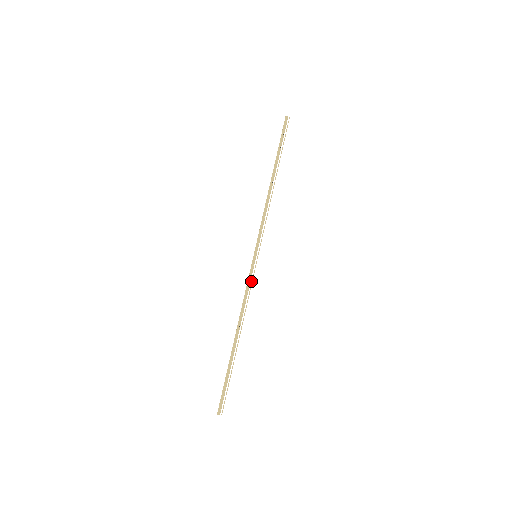
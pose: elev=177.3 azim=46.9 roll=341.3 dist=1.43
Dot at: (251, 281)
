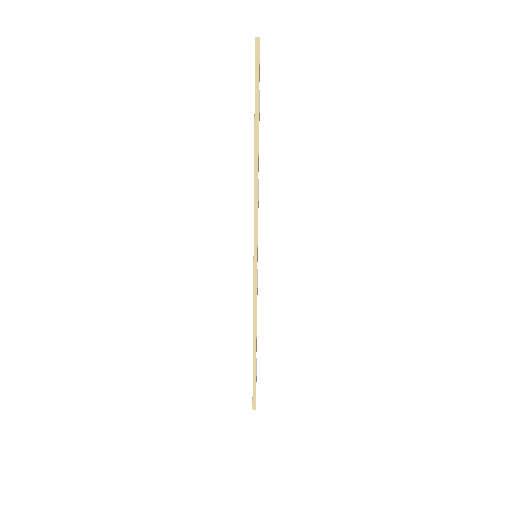
Dot at: (257, 285)
